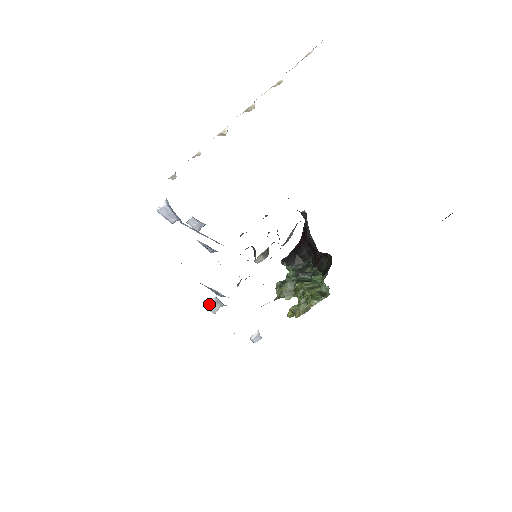
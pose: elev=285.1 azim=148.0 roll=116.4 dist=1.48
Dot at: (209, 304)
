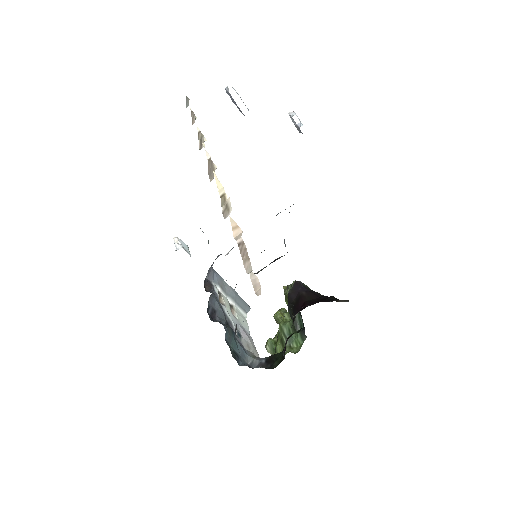
Dot at: (175, 245)
